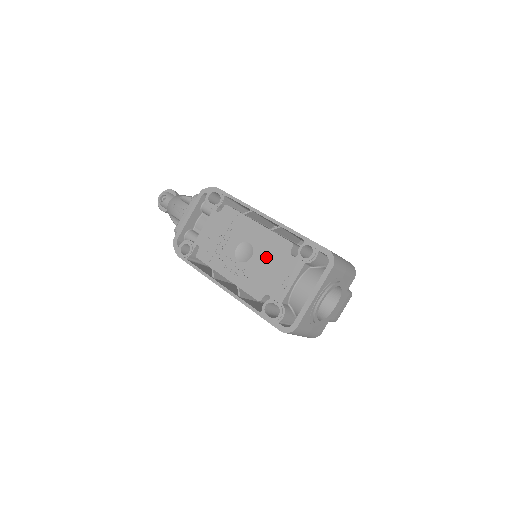
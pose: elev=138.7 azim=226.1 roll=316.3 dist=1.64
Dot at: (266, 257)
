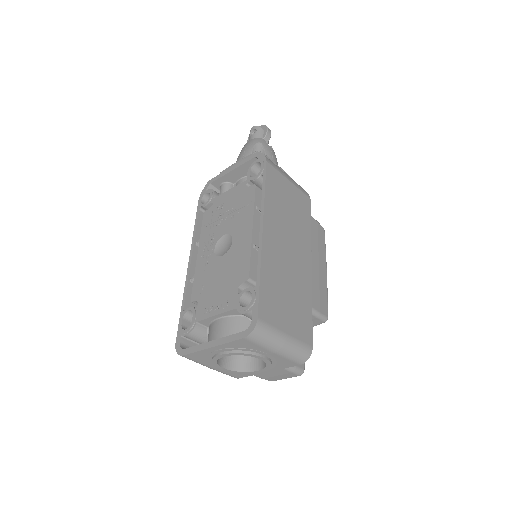
Dot at: (227, 268)
